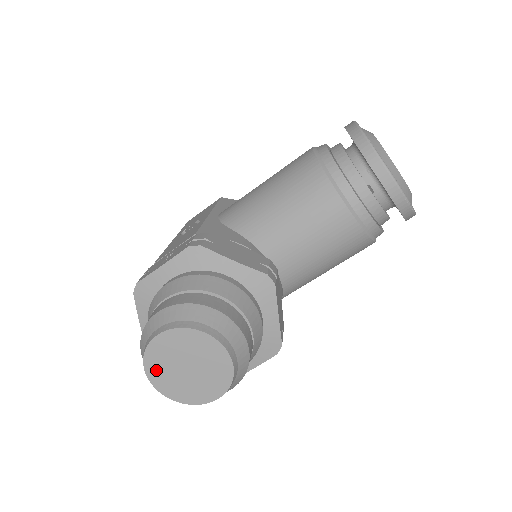
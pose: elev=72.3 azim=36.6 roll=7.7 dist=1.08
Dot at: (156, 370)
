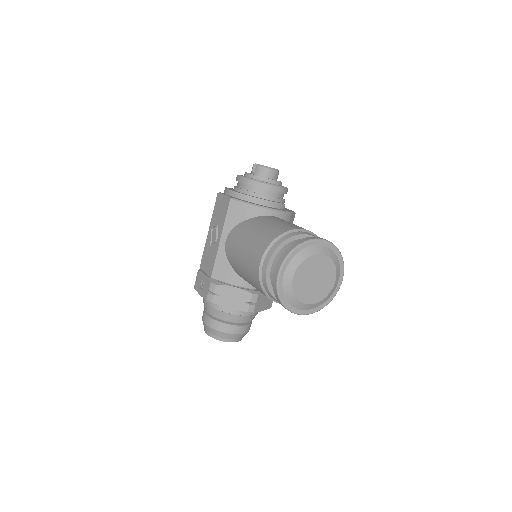
Dot at: occluded
